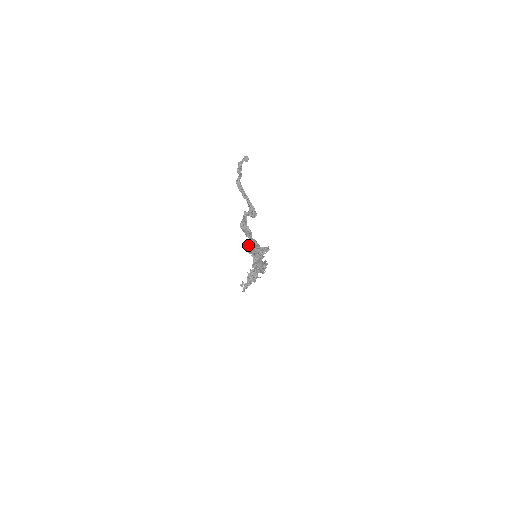
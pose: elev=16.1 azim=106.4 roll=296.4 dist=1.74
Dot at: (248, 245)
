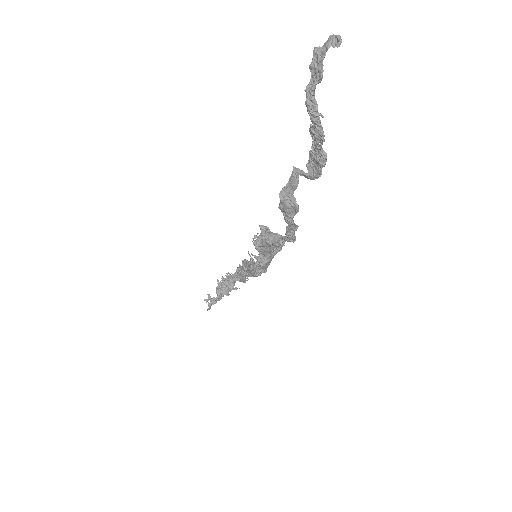
Dot at: (262, 236)
